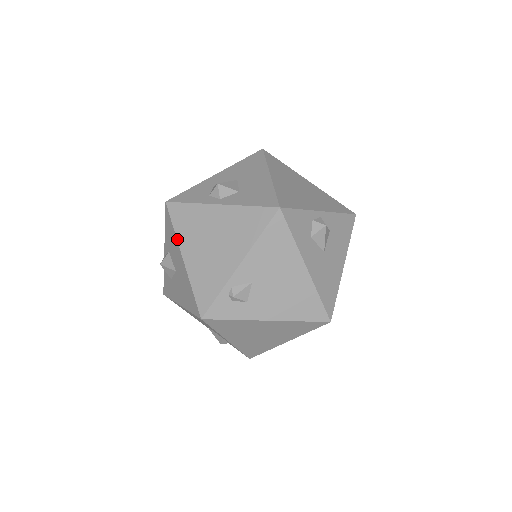
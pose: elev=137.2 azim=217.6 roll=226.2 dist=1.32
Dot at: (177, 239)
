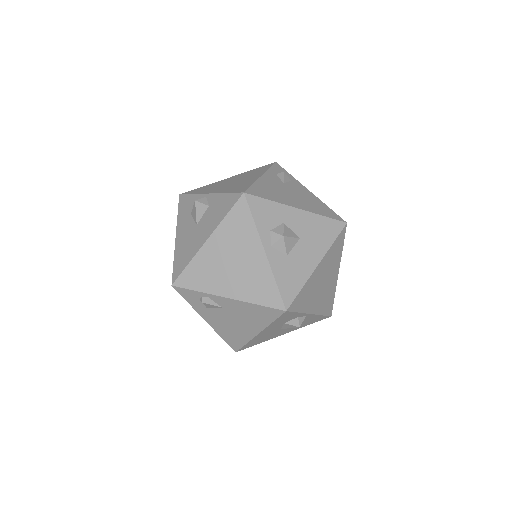
Dot at: (219, 225)
